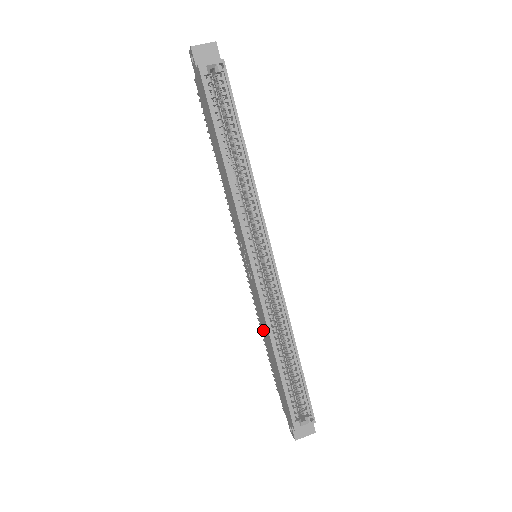
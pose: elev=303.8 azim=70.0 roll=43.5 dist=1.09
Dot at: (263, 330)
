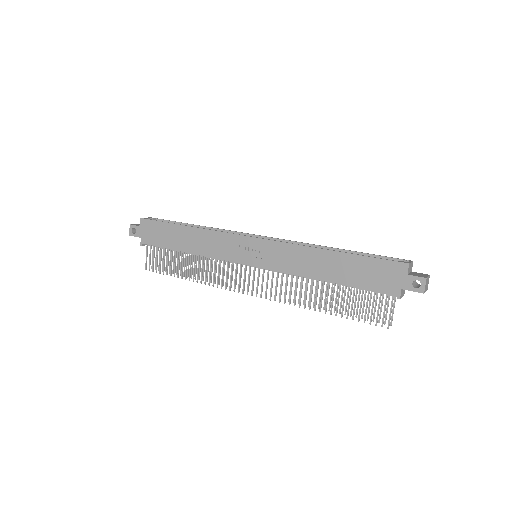
Dot at: (310, 270)
